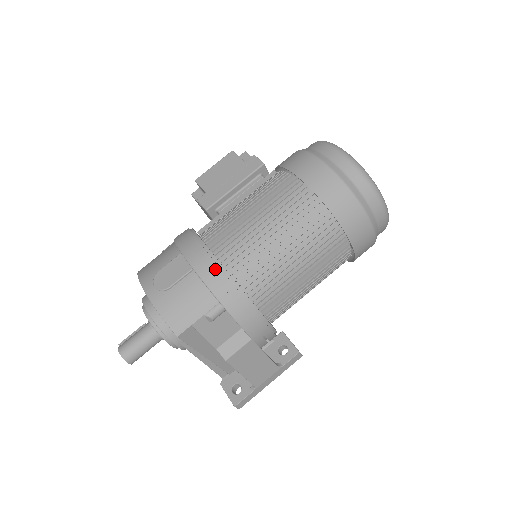
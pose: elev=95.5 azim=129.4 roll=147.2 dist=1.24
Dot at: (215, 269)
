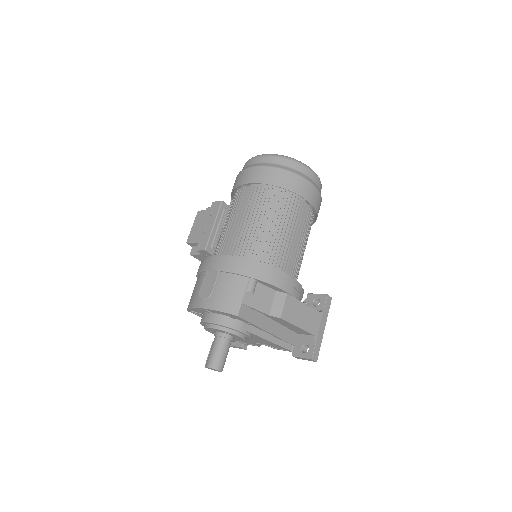
Dot at: (233, 261)
